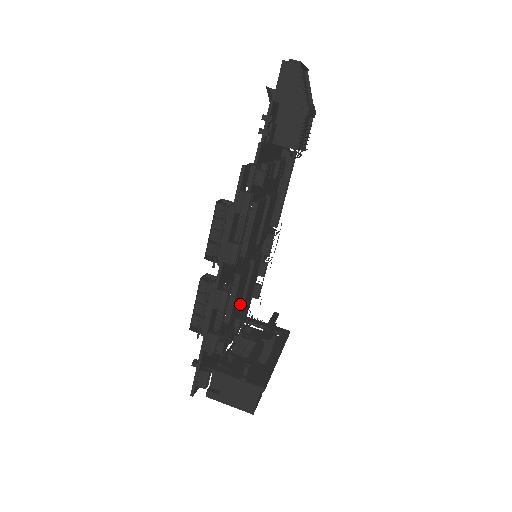
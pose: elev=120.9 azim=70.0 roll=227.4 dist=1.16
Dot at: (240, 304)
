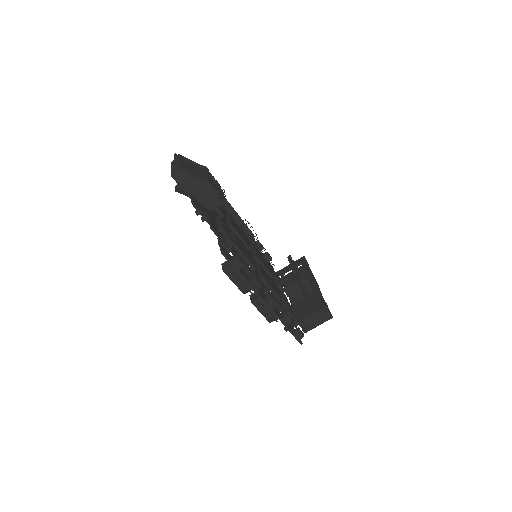
Dot at: (273, 281)
